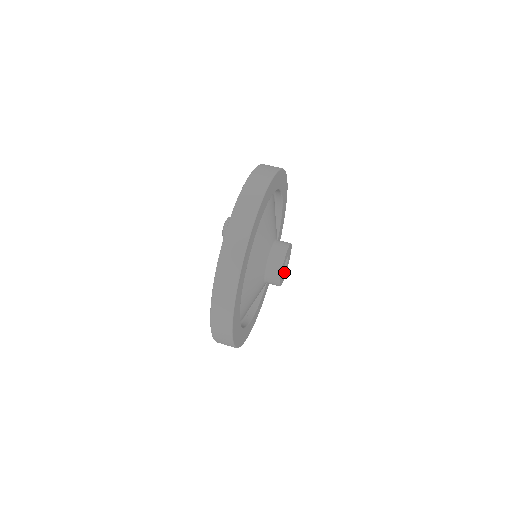
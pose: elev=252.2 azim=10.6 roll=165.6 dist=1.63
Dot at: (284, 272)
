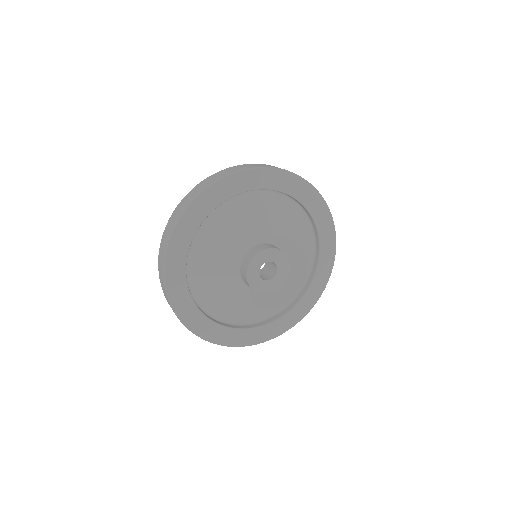
Dot at: (277, 272)
